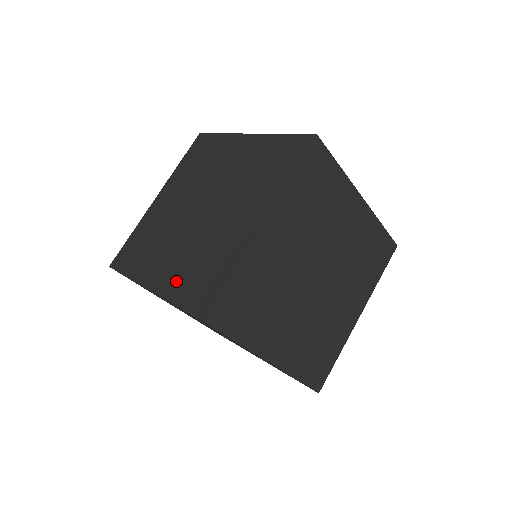
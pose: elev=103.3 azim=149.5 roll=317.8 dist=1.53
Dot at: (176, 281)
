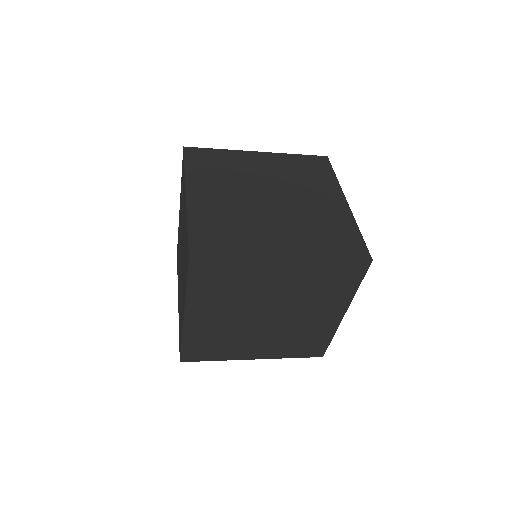
Dot at: (184, 284)
